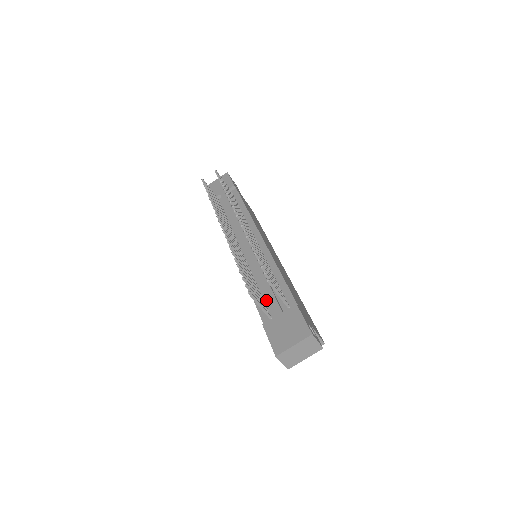
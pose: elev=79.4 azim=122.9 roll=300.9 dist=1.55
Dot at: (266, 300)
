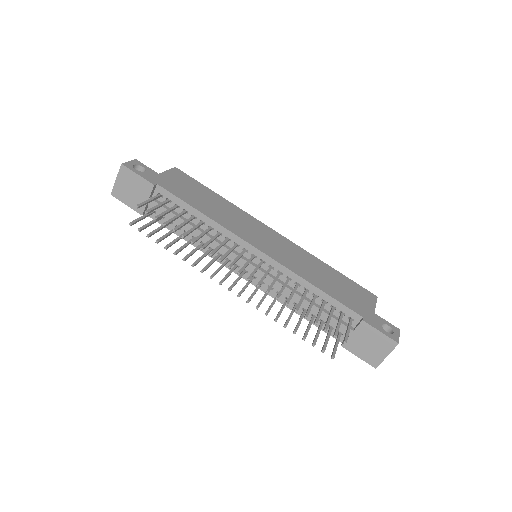
Dot at: (323, 319)
